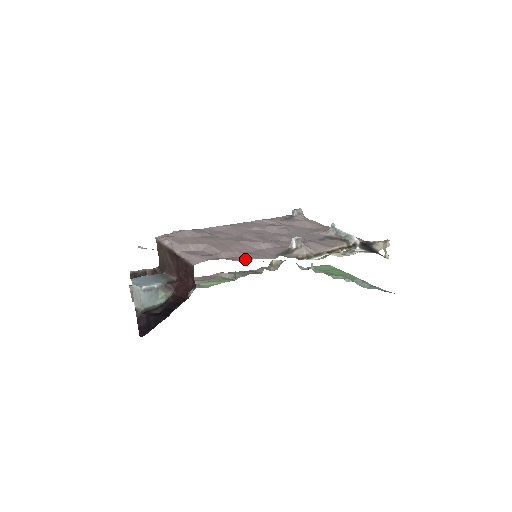
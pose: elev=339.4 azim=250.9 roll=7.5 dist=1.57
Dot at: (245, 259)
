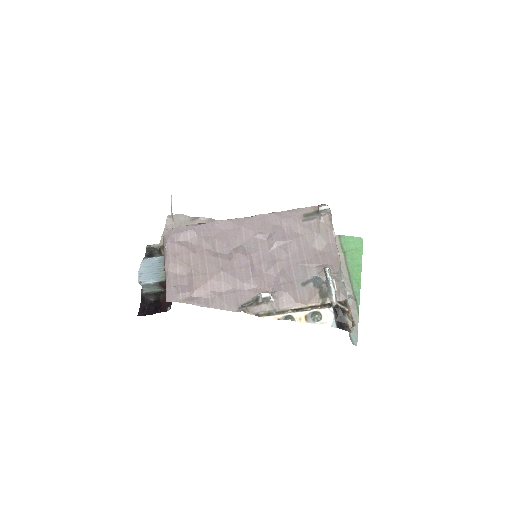
Dot at: (209, 306)
